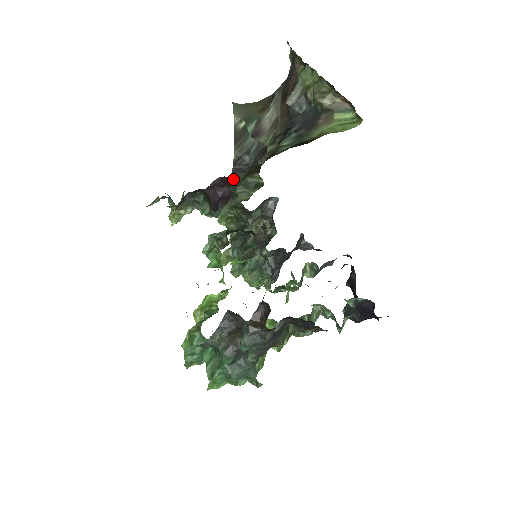
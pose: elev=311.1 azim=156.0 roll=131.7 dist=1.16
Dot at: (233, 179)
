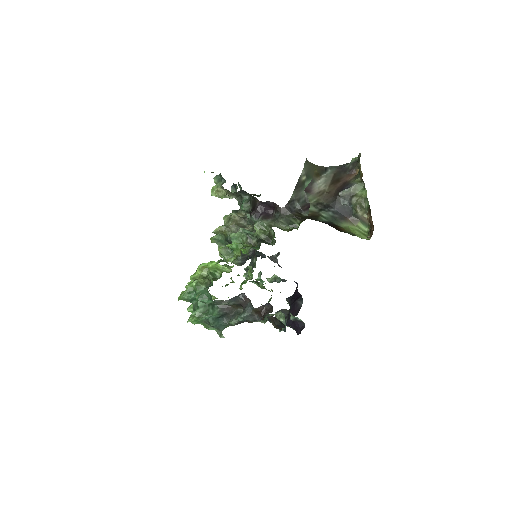
Dot at: (283, 211)
